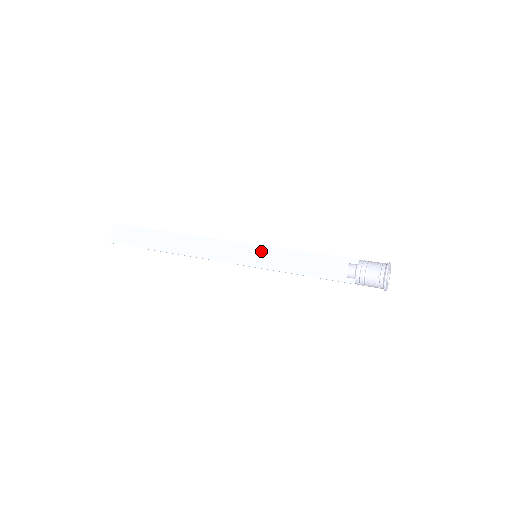
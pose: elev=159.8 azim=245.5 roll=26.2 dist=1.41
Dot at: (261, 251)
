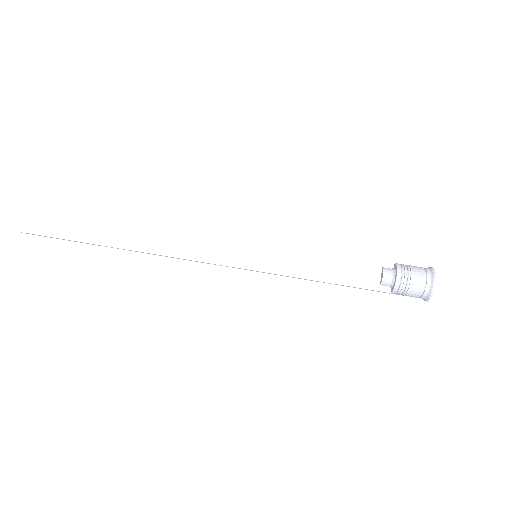
Dot at: (264, 249)
